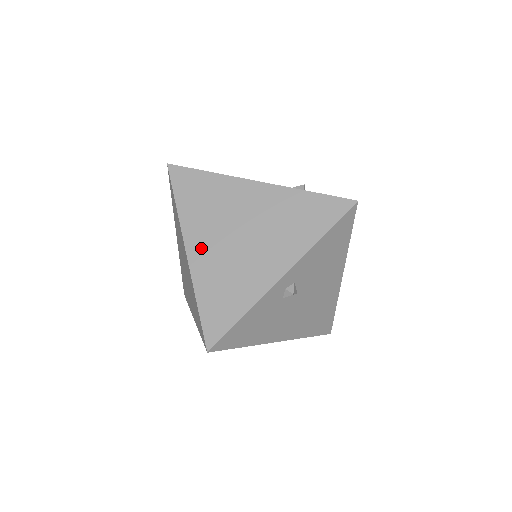
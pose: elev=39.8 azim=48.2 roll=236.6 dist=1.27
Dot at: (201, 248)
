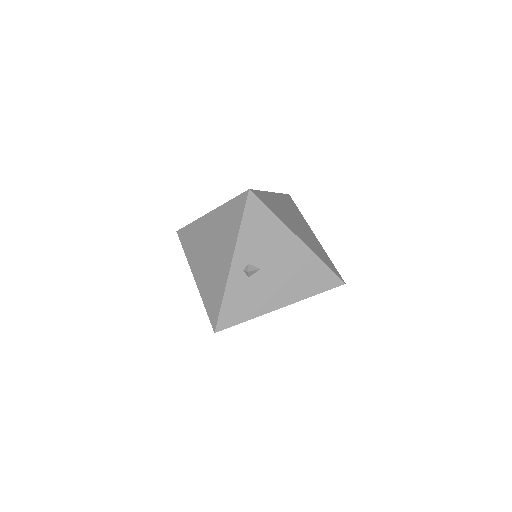
Dot at: (198, 271)
